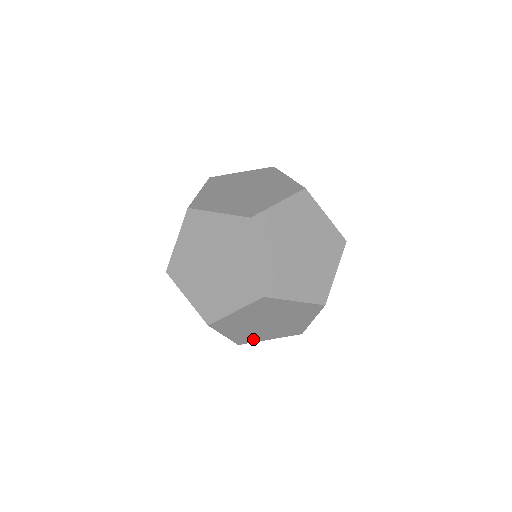
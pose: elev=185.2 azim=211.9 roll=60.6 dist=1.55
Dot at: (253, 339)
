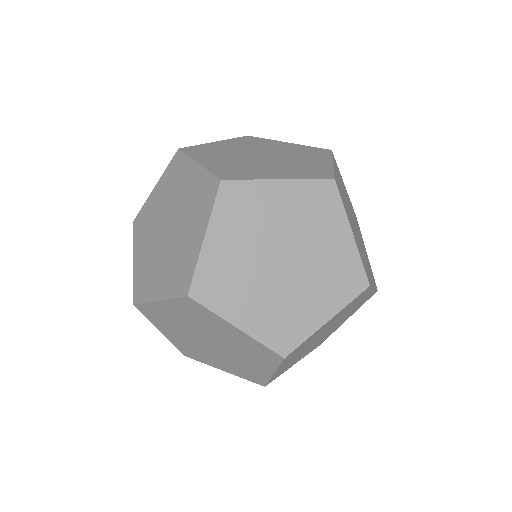
Dot at: (147, 289)
